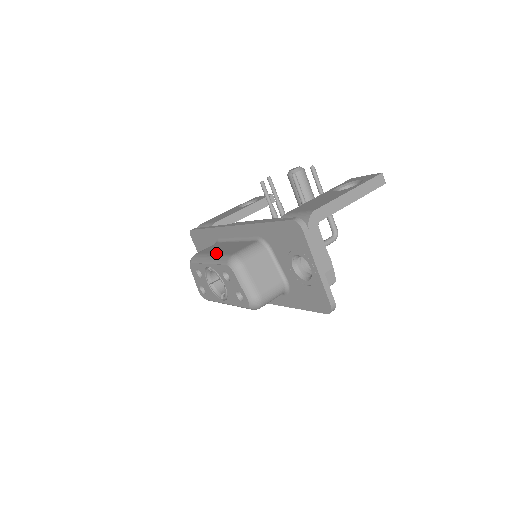
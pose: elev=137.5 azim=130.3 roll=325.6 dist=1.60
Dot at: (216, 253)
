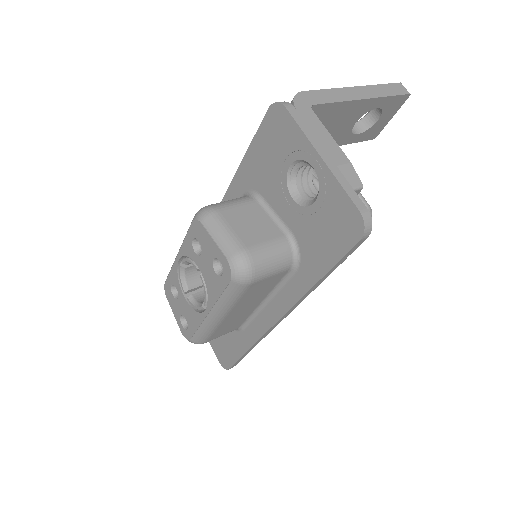
Dot at: occluded
